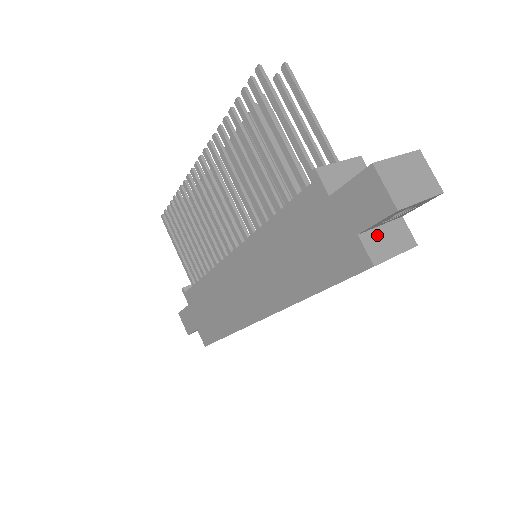
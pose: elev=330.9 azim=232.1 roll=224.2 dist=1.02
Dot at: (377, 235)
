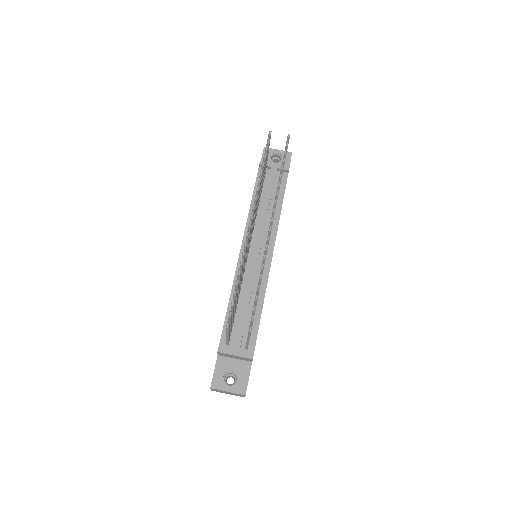
Dot at: occluded
